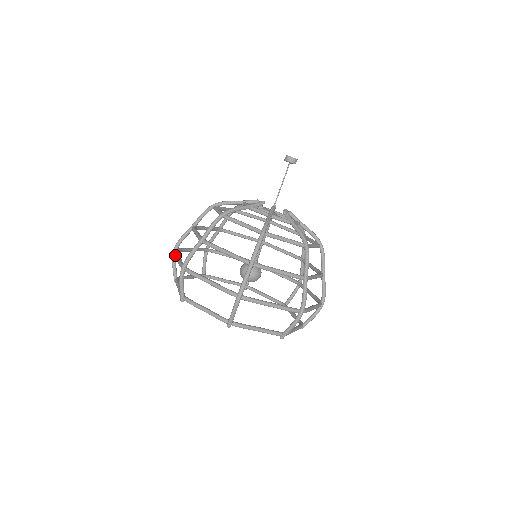
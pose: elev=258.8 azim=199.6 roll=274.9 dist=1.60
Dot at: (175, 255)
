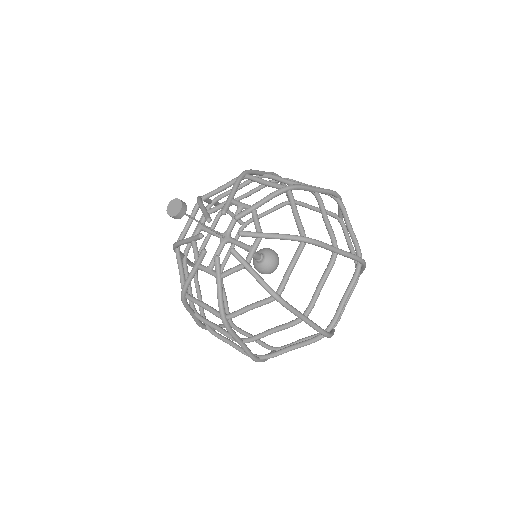
Dot at: occluded
